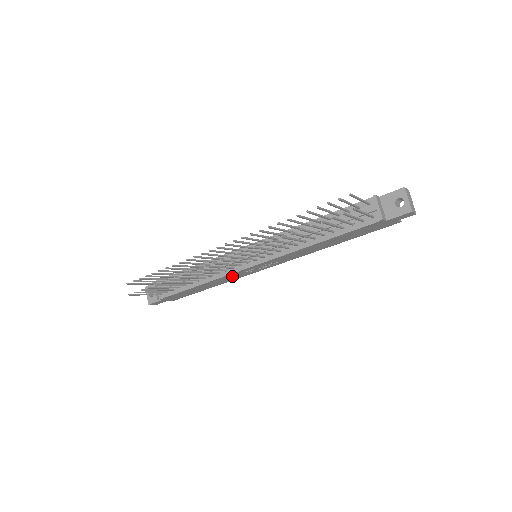
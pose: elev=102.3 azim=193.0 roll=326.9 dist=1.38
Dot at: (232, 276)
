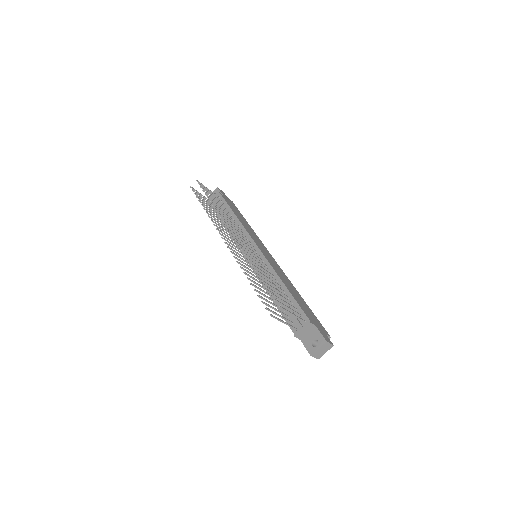
Dot at: occluded
